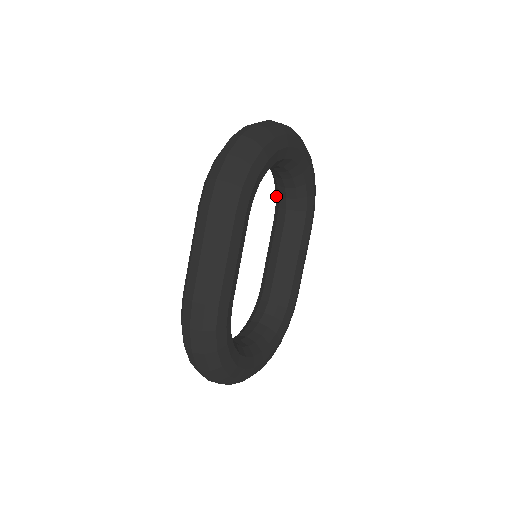
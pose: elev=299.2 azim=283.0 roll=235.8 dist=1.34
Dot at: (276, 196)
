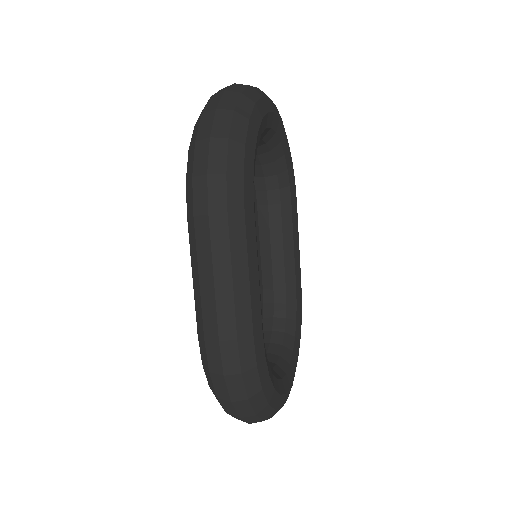
Dot at: occluded
